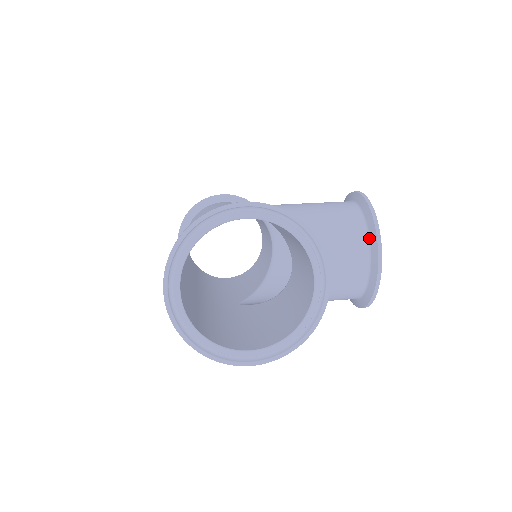
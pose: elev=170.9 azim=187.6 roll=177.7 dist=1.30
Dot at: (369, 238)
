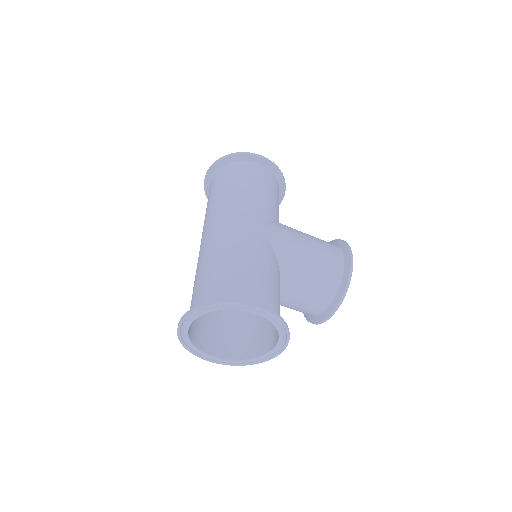
Dot at: (333, 301)
